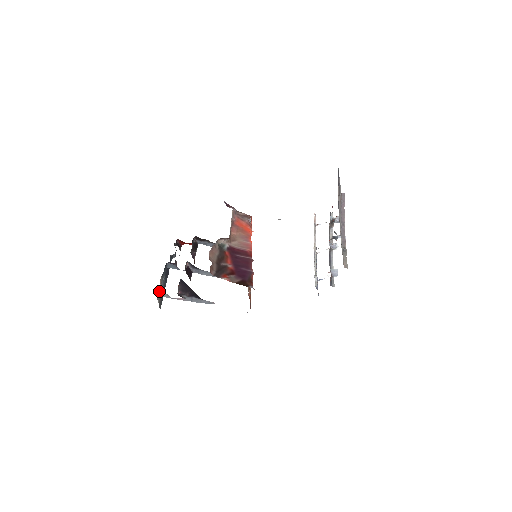
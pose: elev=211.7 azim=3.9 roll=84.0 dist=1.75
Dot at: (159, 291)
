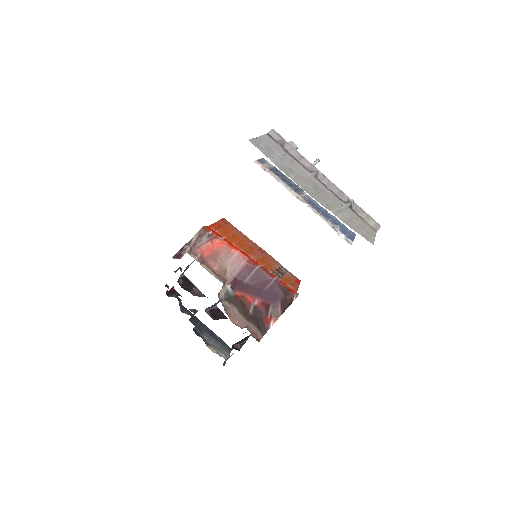
Dot at: (224, 361)
